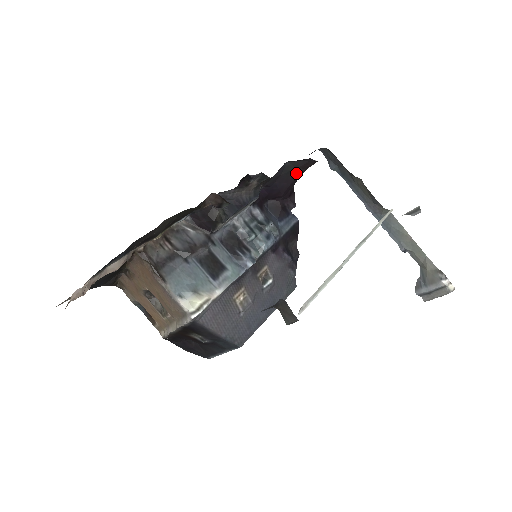
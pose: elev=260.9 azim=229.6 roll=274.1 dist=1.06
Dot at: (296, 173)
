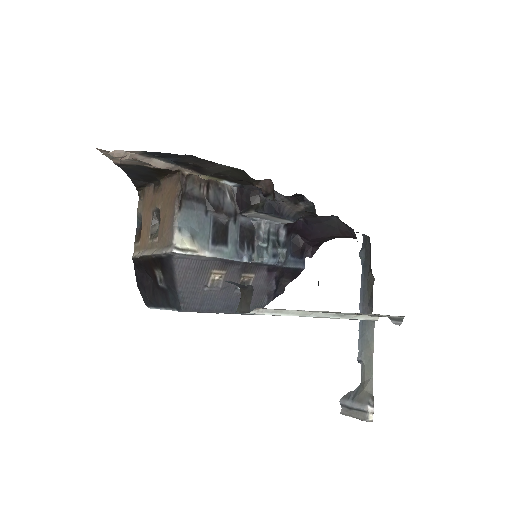
Dot at: (334, 232)
